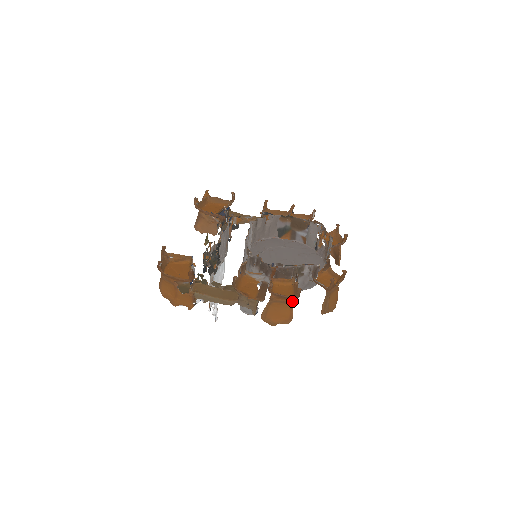
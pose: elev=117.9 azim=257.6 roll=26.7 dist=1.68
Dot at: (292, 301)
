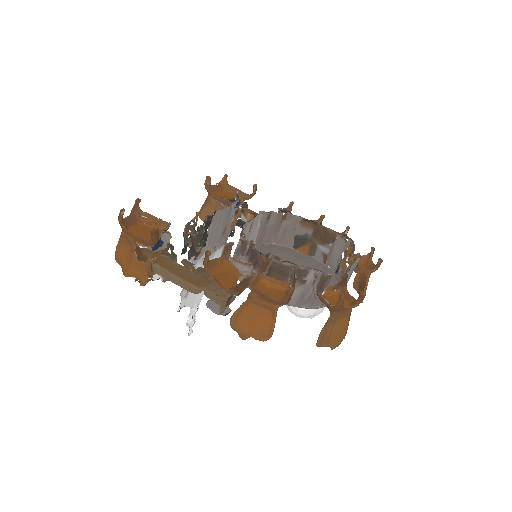
Dot at: (277, 308)
